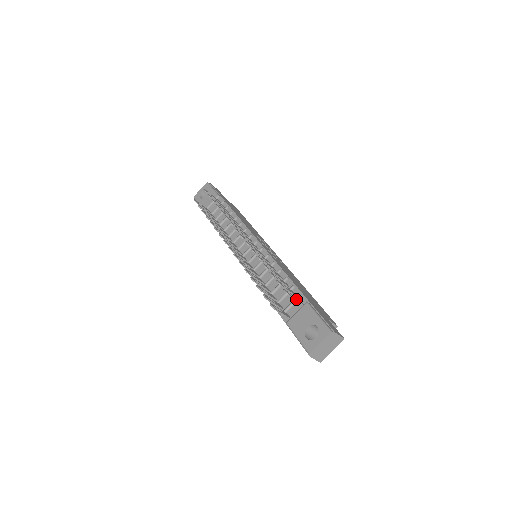
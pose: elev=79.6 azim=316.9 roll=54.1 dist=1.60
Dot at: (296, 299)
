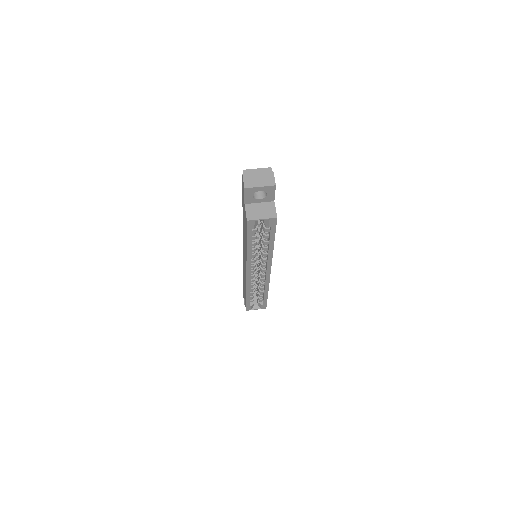
Dot at: occluded
